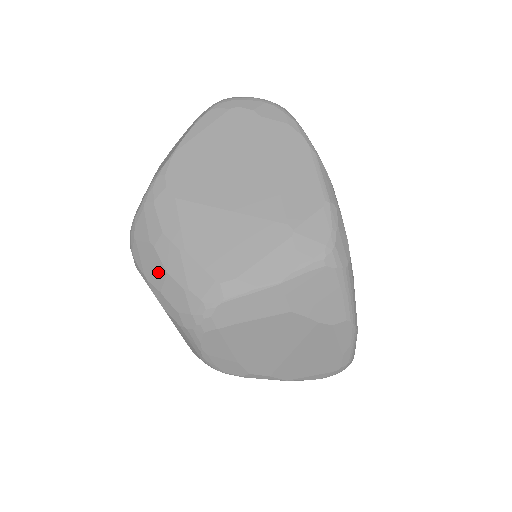
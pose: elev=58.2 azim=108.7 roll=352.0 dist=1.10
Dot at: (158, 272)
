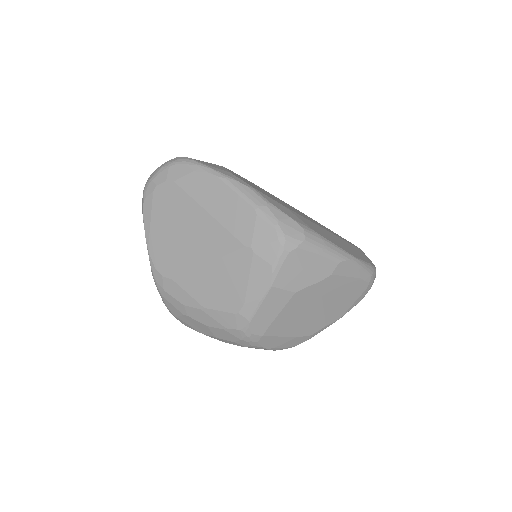
Dot at: (203, 328)
